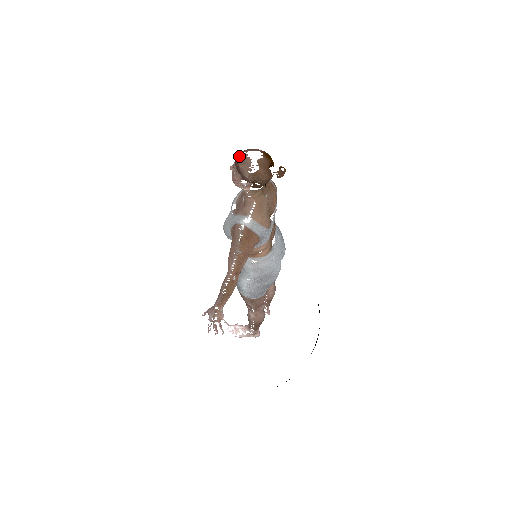
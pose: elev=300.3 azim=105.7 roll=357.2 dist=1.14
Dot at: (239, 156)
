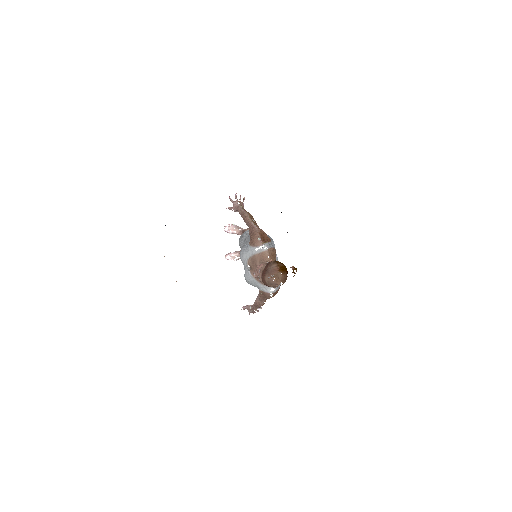
Dot at: (266, 281)
